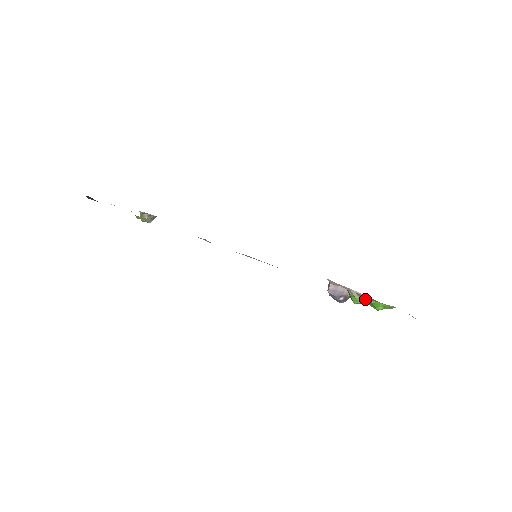
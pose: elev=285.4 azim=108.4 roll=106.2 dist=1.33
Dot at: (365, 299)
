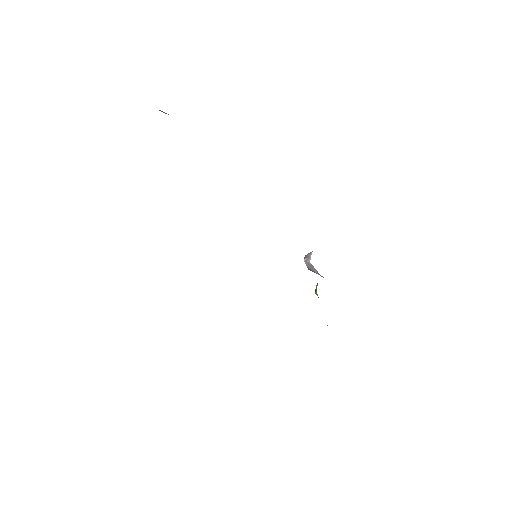
Dot at: occluded
